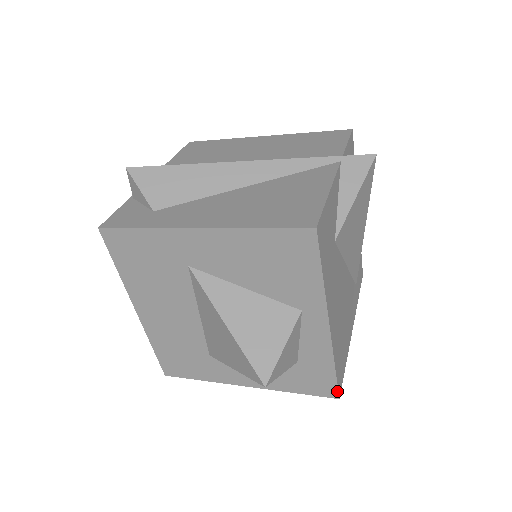
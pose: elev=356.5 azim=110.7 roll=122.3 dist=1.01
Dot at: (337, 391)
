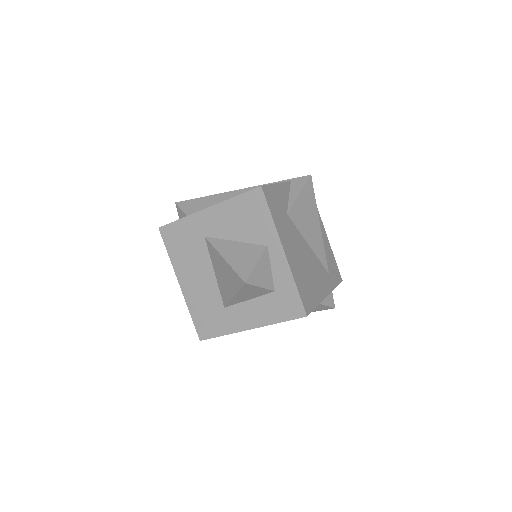
Dot at: (304, 309)
